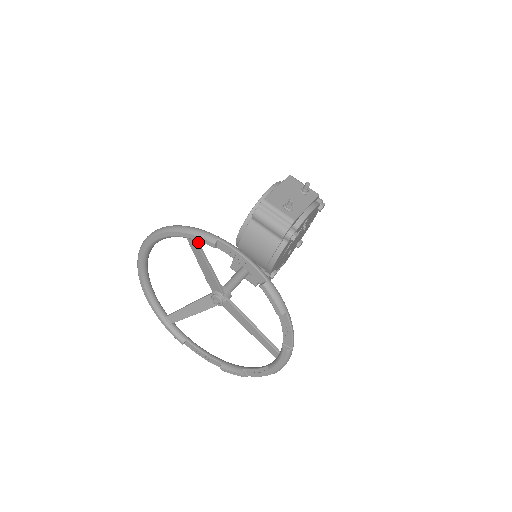
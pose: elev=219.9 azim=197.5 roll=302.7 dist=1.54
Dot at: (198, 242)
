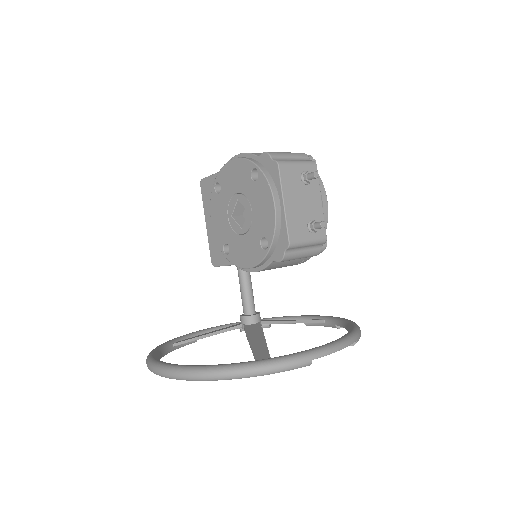
Dot at: occluded
